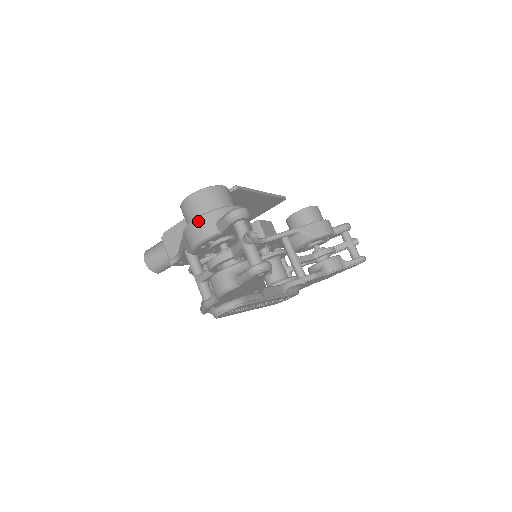
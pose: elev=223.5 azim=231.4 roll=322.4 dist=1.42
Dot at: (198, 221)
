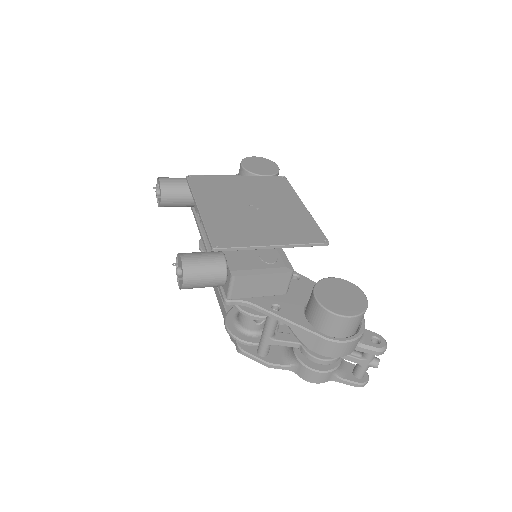
Dot at: (350, 344)
